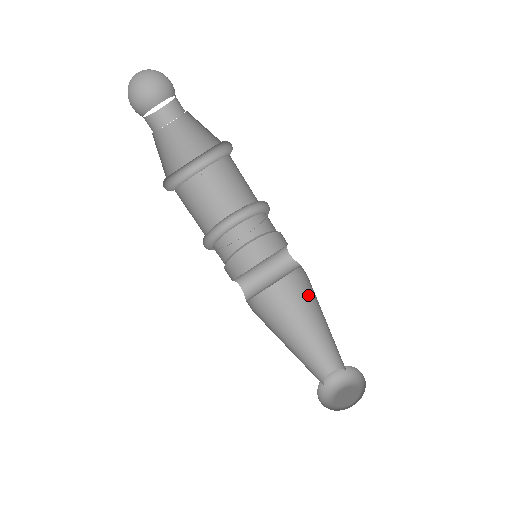
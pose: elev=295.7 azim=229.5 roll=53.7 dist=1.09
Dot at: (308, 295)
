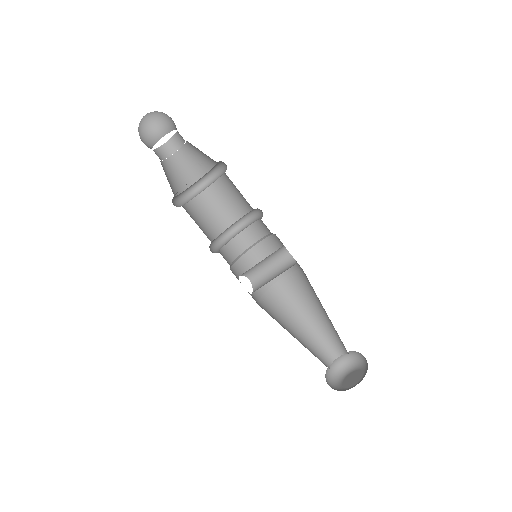
Dot at: (311, 288)
